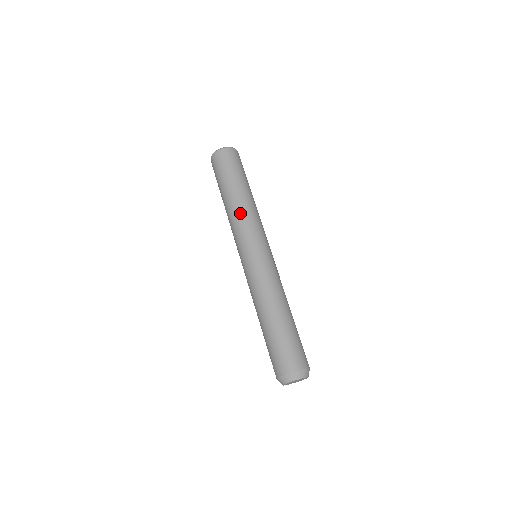
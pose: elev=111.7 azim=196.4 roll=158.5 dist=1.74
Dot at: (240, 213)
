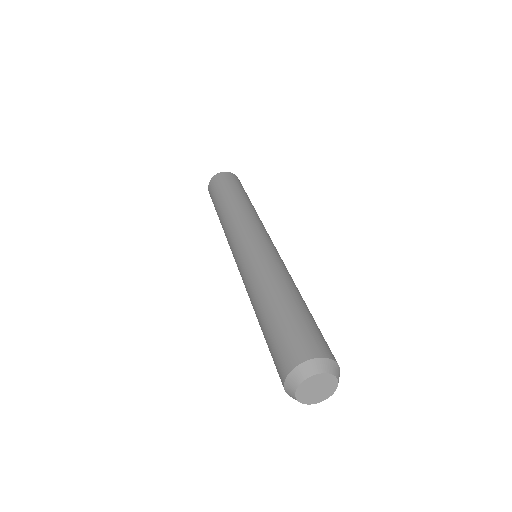
Dot at: (233, 214)
